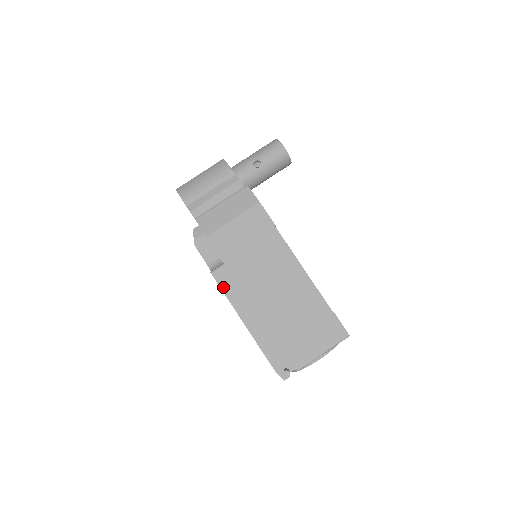
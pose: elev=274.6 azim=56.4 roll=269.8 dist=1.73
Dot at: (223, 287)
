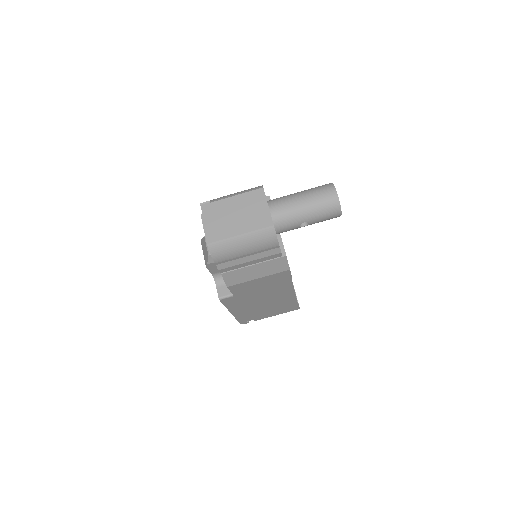
Dot at: (225, 304)
